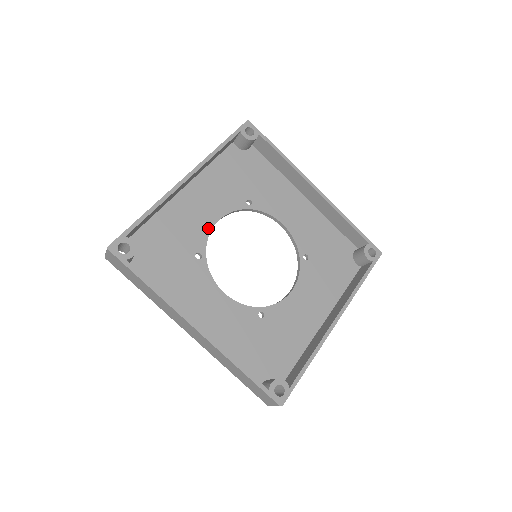
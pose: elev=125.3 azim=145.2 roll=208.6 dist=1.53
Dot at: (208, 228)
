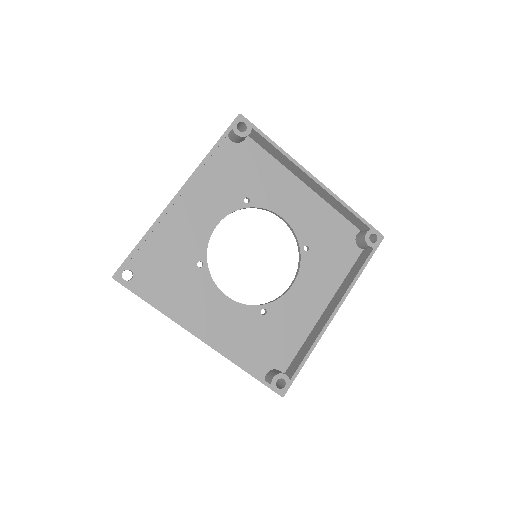
Dot at: (207, 235)
